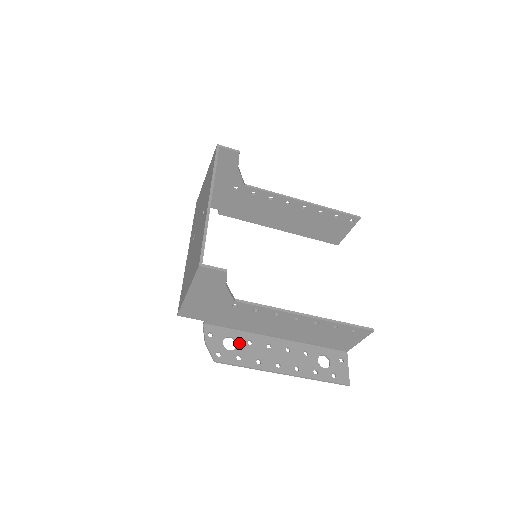
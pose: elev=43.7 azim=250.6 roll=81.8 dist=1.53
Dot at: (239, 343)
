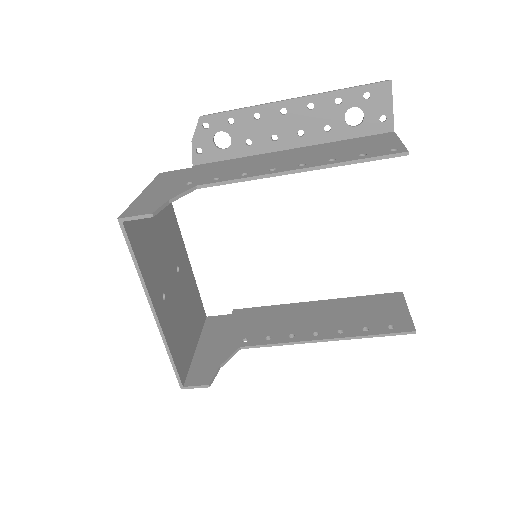
Dot at: occluded
